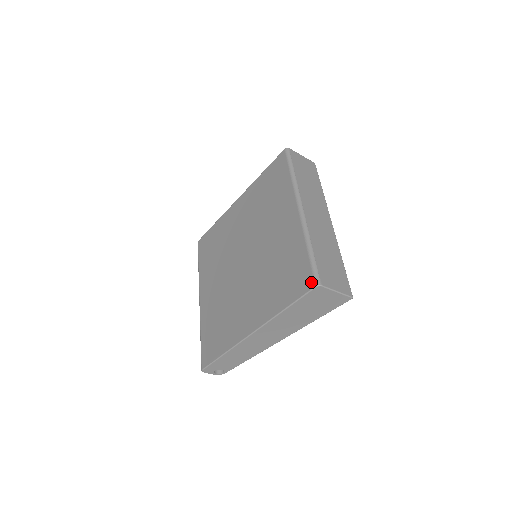
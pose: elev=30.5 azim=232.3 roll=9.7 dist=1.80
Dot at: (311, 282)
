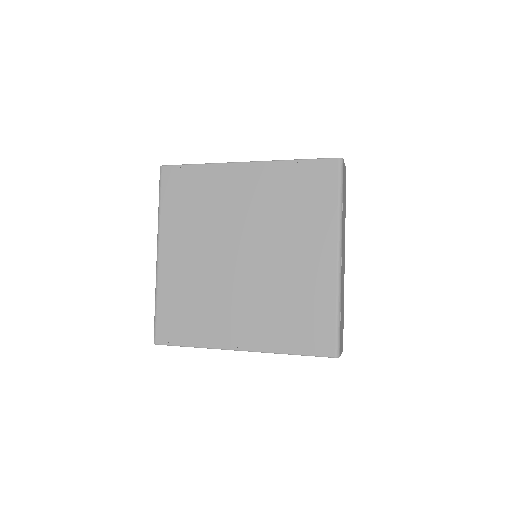
Dot at: (332, 350)
